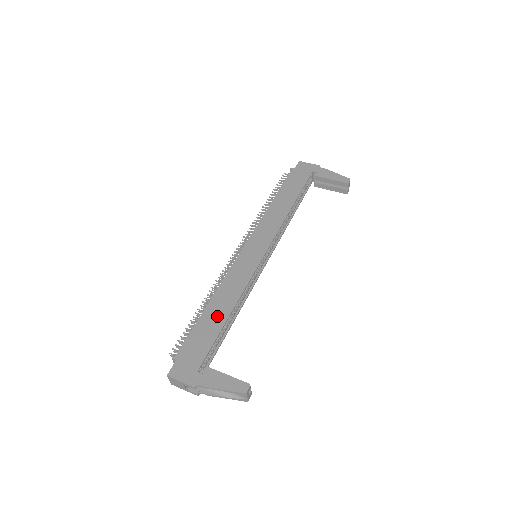
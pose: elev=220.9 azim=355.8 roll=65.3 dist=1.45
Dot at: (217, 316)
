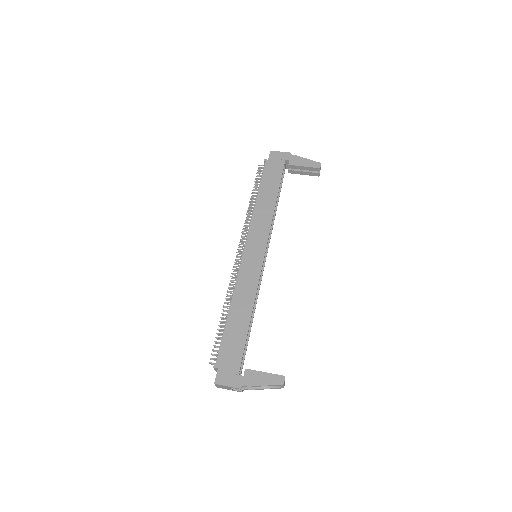
Dot at: (240, 322)
